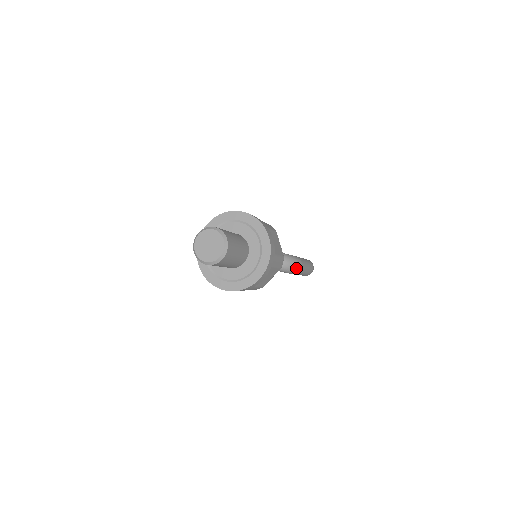
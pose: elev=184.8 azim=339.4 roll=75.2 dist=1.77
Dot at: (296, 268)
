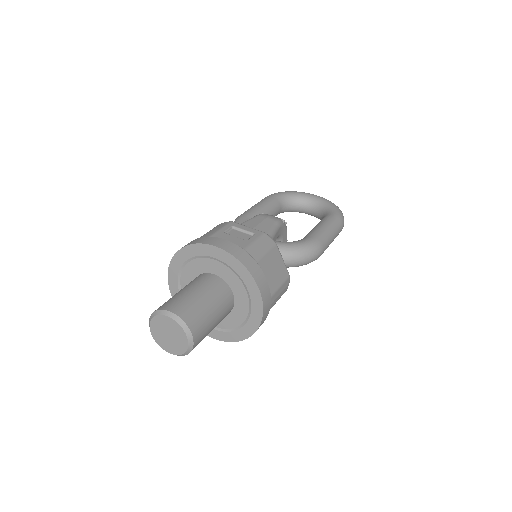
Dot at: (313, 259)
